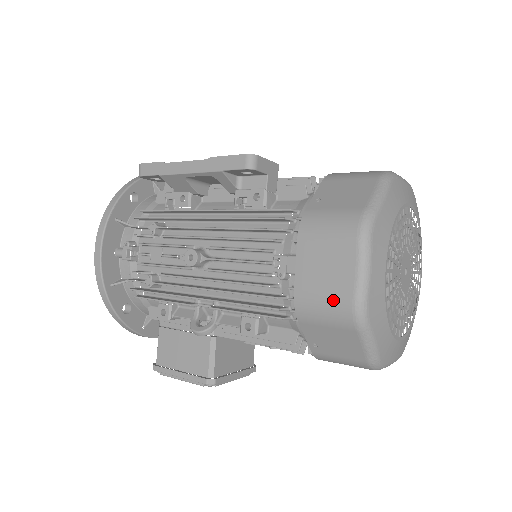
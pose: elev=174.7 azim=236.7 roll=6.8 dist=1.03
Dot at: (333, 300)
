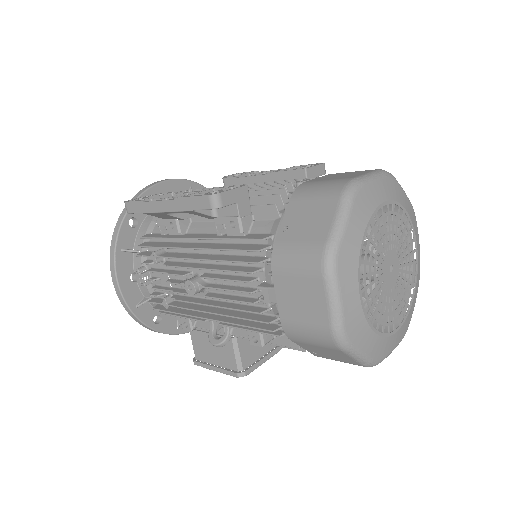
Dot at: (314, 329)
